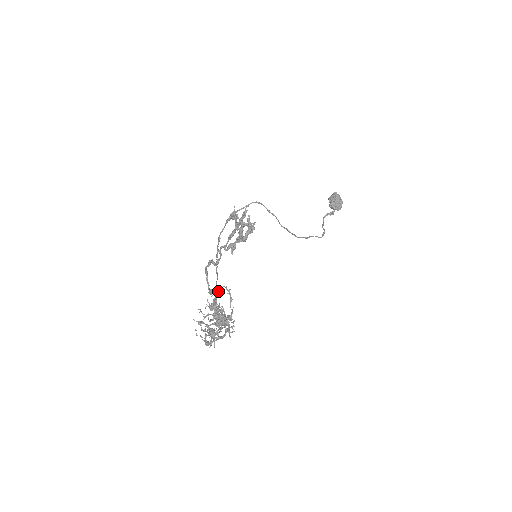
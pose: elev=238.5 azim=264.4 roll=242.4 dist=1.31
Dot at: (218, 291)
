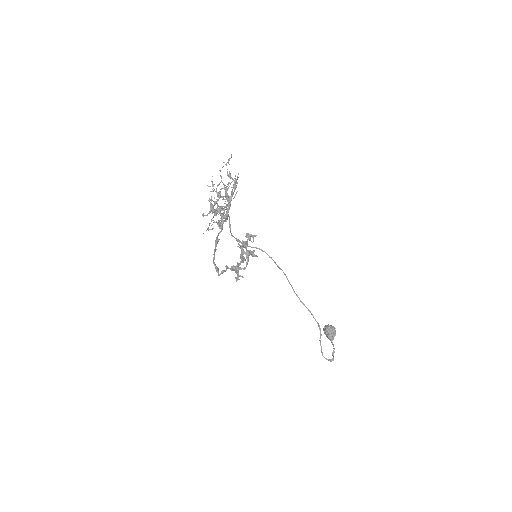
Dot at: occluded
